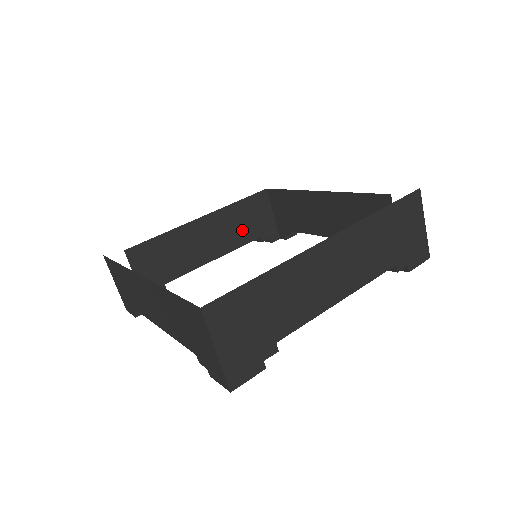
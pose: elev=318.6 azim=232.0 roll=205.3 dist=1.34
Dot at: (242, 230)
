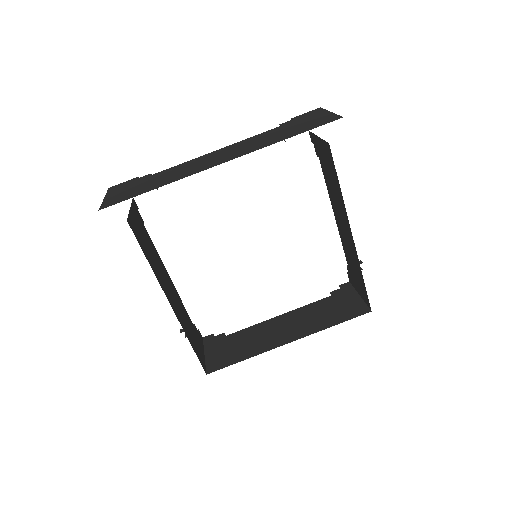
Dot at: occluded
